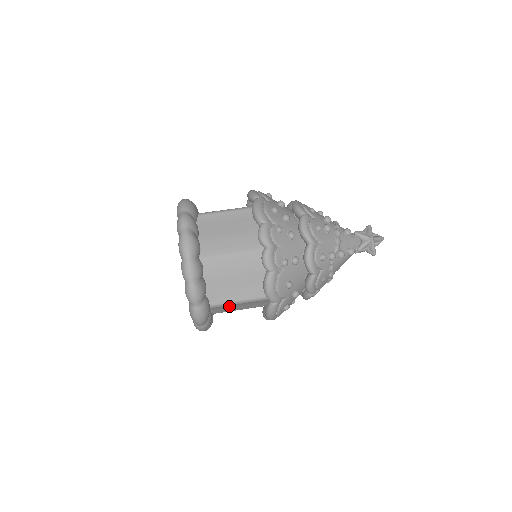
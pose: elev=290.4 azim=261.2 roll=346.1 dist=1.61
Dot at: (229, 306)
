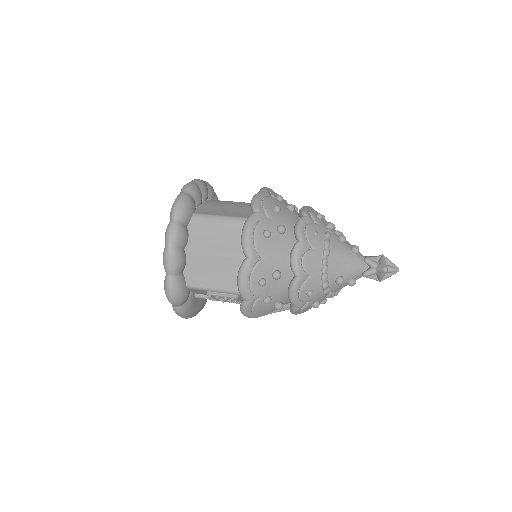
Dot at: (210, 228)
